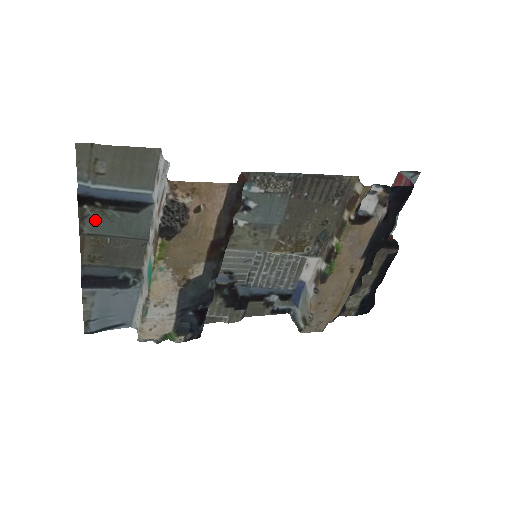
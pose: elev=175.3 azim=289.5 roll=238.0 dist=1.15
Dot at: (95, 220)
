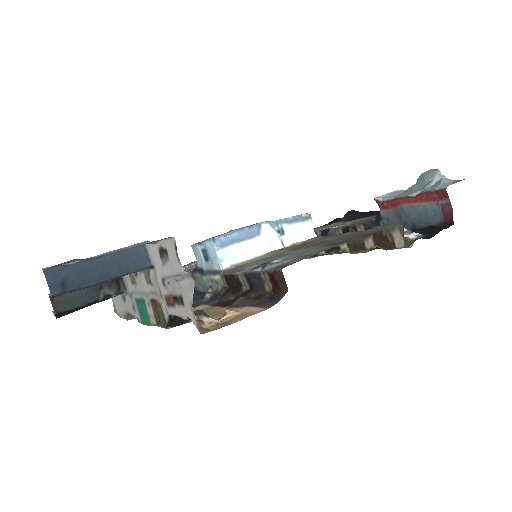
Dot at: occluded
